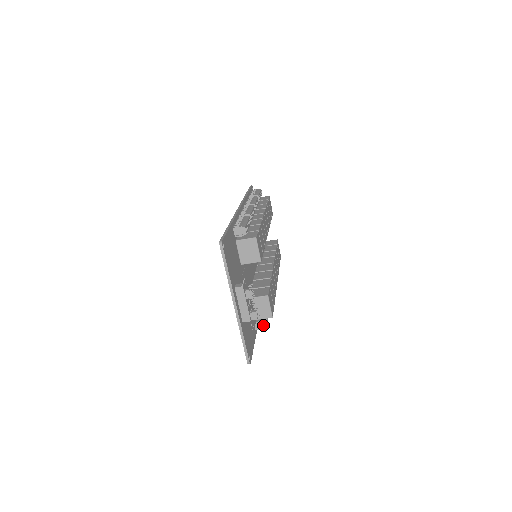
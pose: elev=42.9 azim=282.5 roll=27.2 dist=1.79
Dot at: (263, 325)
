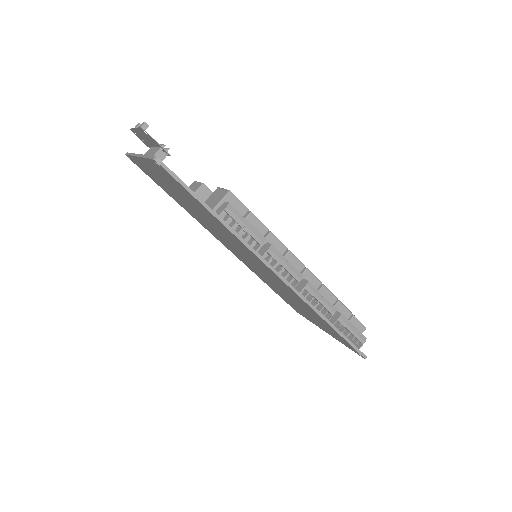
Dot at: (224, 205)
